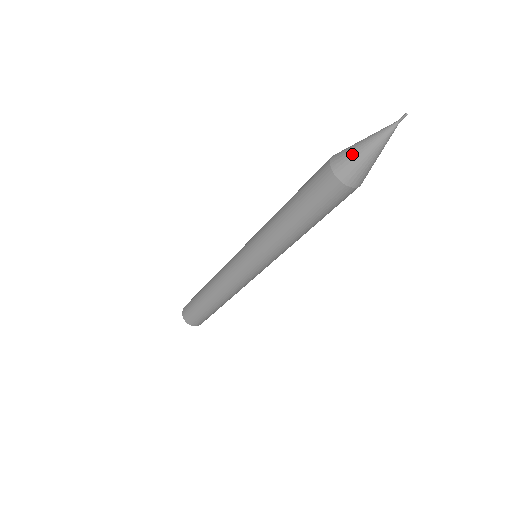
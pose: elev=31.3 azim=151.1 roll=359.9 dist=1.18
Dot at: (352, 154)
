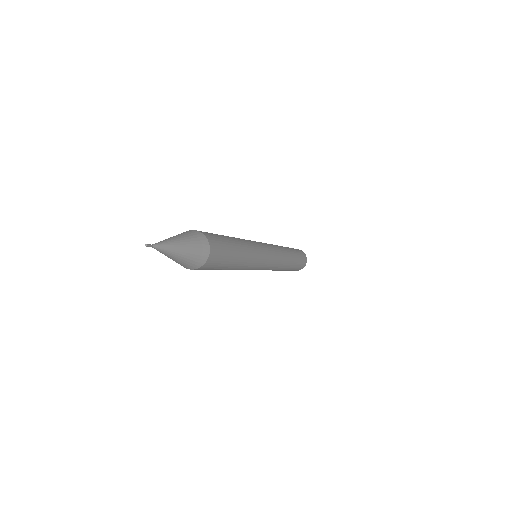
Dot at: occluded
